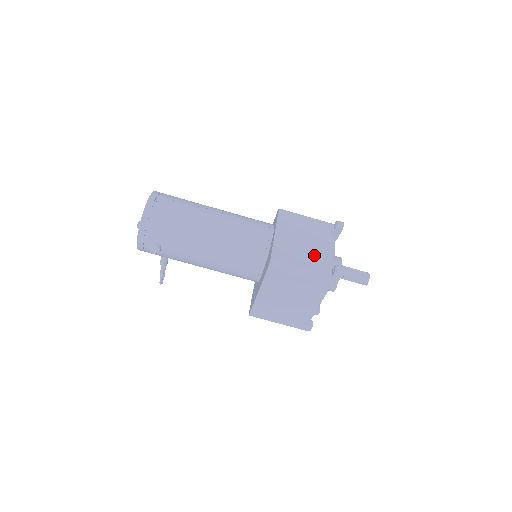
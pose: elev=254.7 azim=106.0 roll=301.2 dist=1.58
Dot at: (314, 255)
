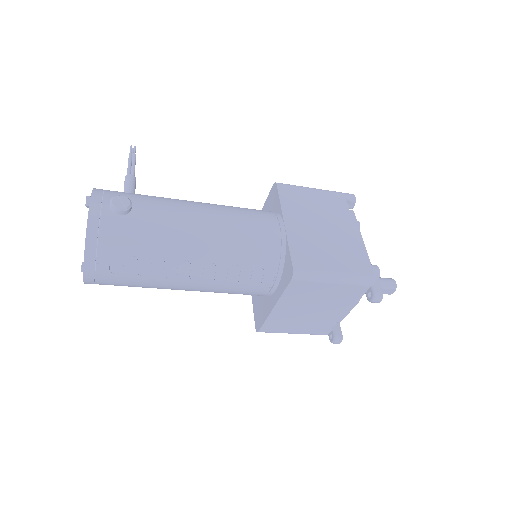
Dot at: (317, 322)
